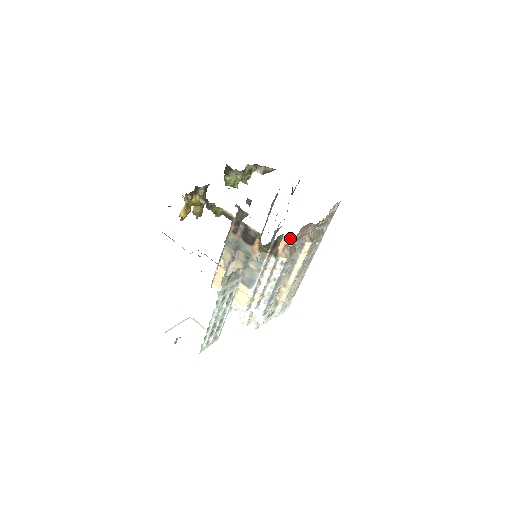
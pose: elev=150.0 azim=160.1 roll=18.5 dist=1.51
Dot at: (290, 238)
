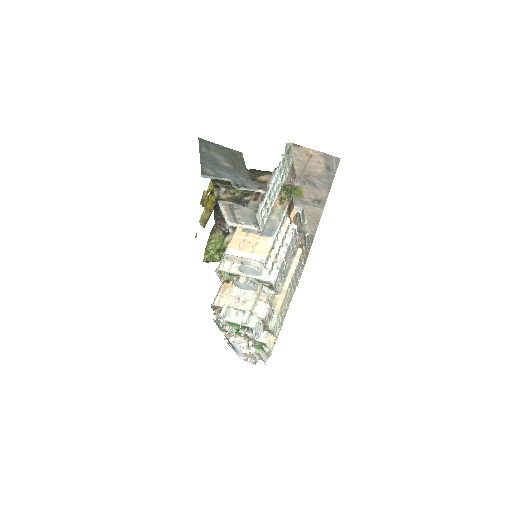
Dot at: (300, 207)
